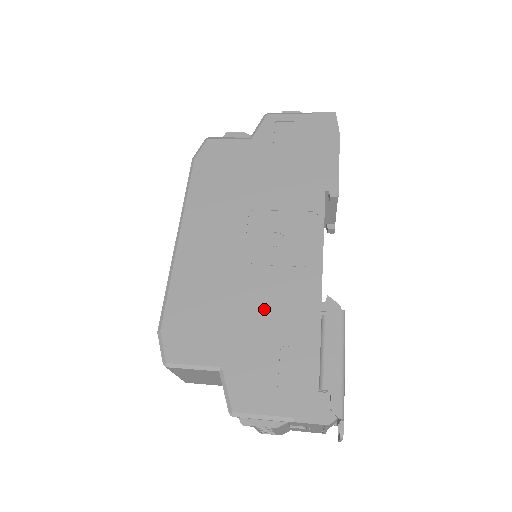
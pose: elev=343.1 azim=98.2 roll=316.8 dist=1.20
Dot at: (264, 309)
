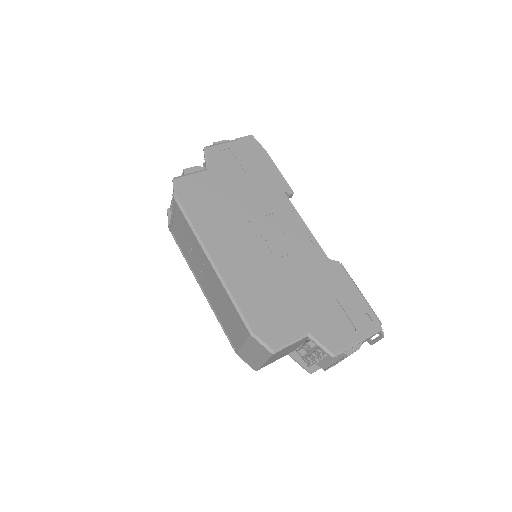
Dot at: (305, 284)
